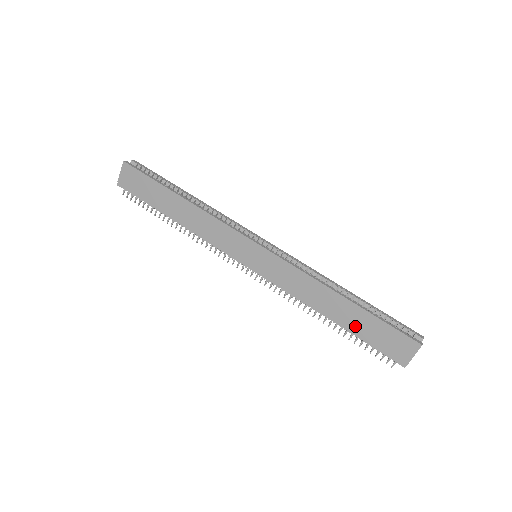
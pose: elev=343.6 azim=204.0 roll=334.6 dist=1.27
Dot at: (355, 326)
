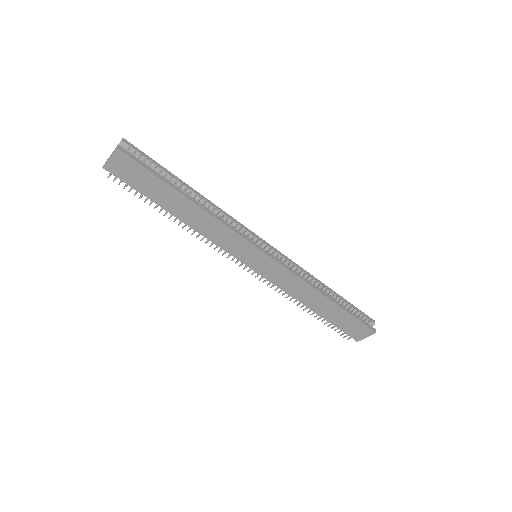
Dot at: (331, 317)
